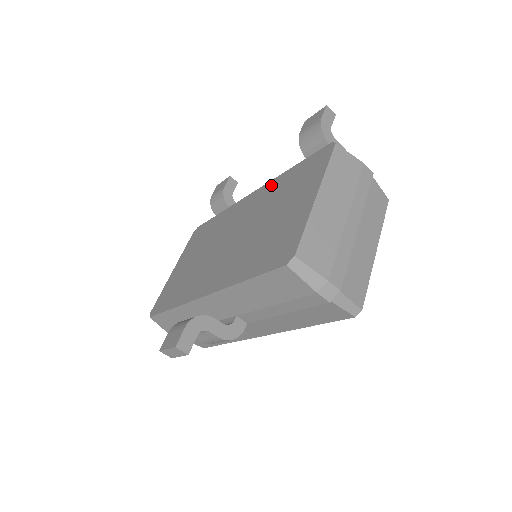
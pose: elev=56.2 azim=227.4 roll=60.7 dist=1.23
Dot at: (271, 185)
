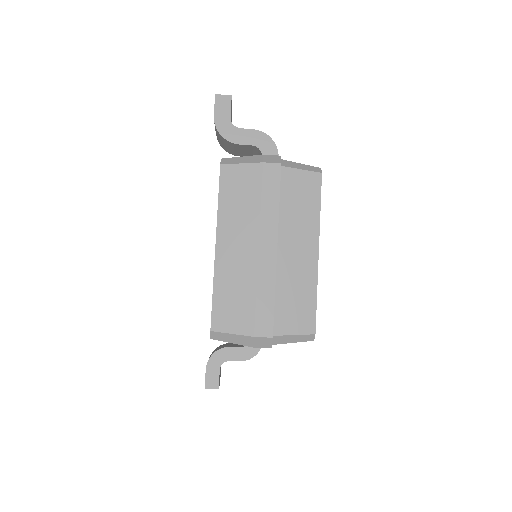
Dot at: occluded
